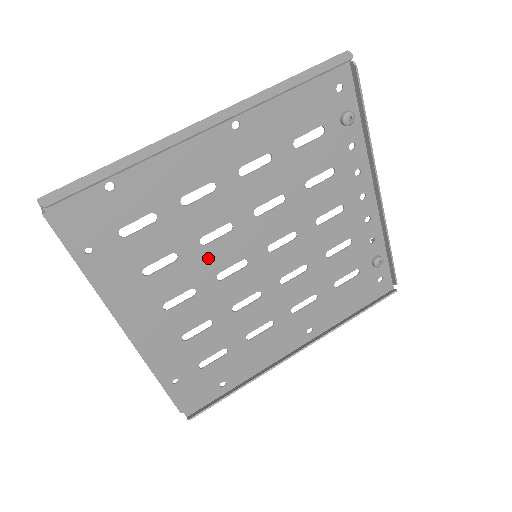
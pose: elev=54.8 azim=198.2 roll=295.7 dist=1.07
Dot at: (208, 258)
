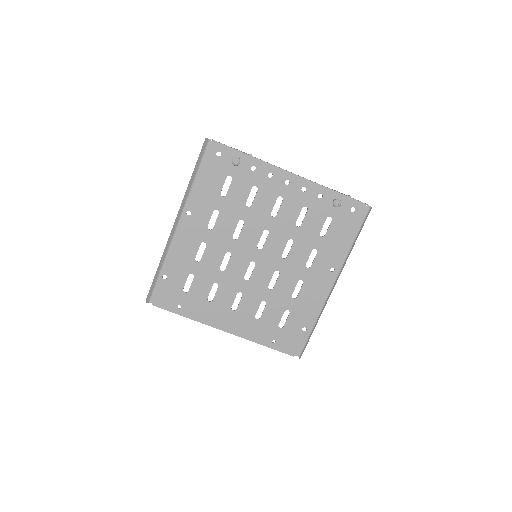
Dot at: (232, 274)
